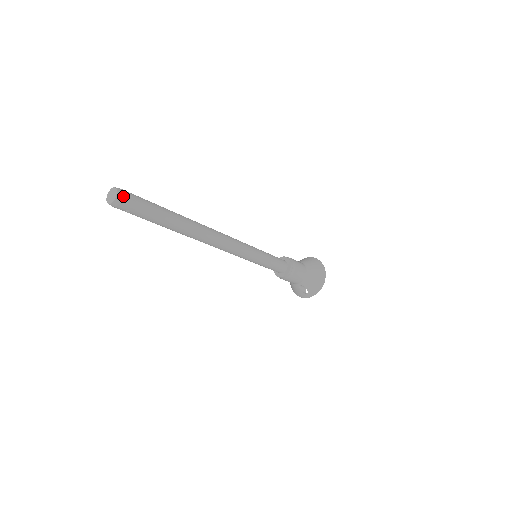
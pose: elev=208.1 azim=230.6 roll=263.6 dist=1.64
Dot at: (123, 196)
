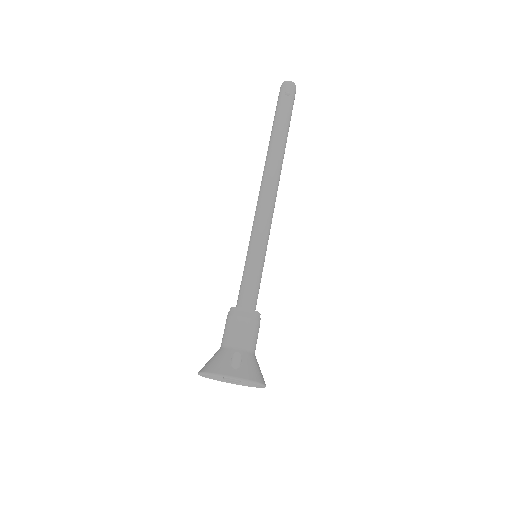
Dot at: occluded
